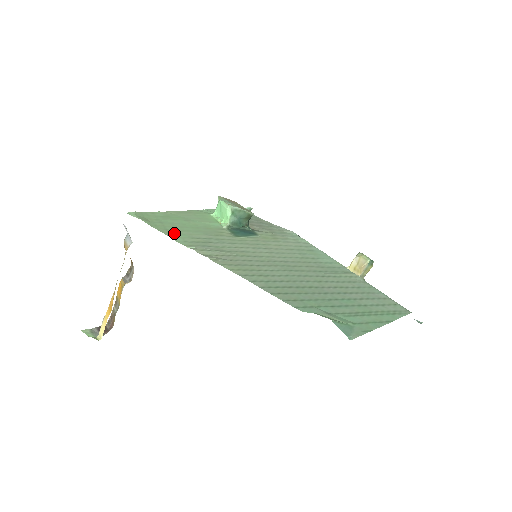
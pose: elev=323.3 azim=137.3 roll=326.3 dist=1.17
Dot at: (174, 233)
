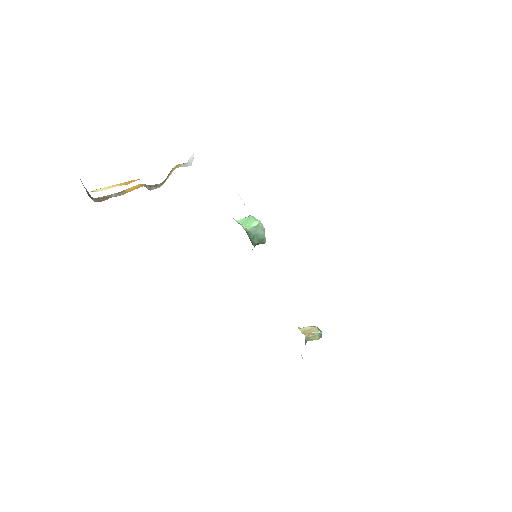
Dot at: occluded
